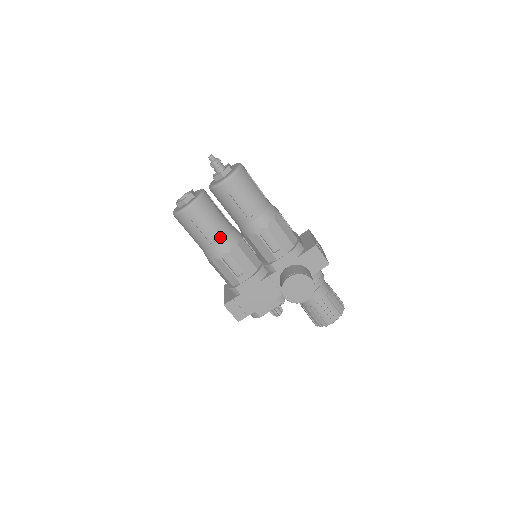
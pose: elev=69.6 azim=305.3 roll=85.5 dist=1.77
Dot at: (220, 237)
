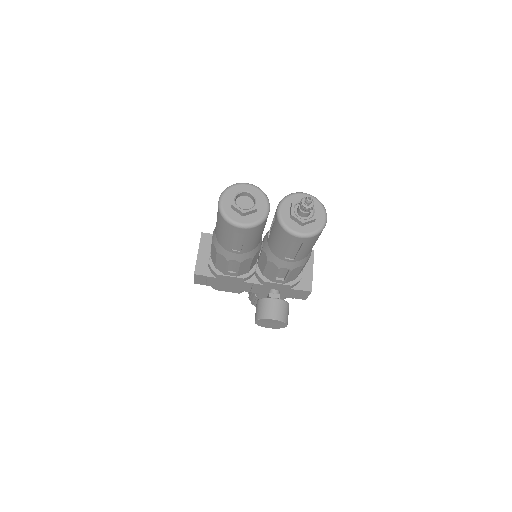
Dot at: (245, 251)
